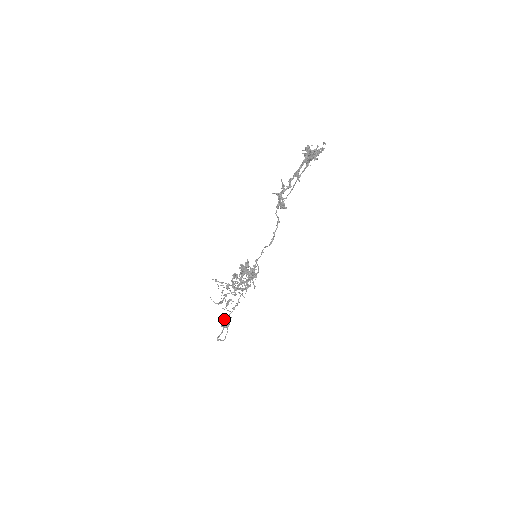
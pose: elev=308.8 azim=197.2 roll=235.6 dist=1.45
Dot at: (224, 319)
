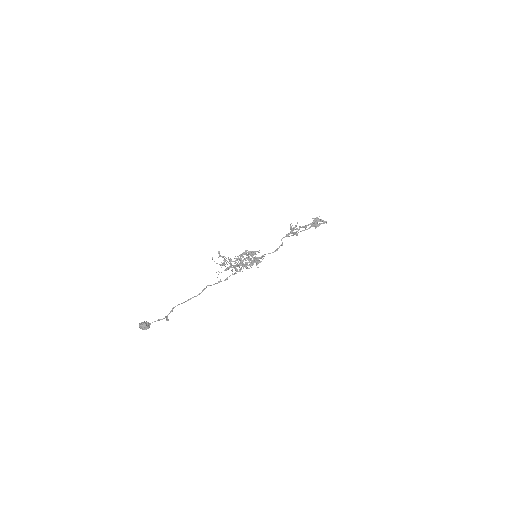
Dot at: occluded
